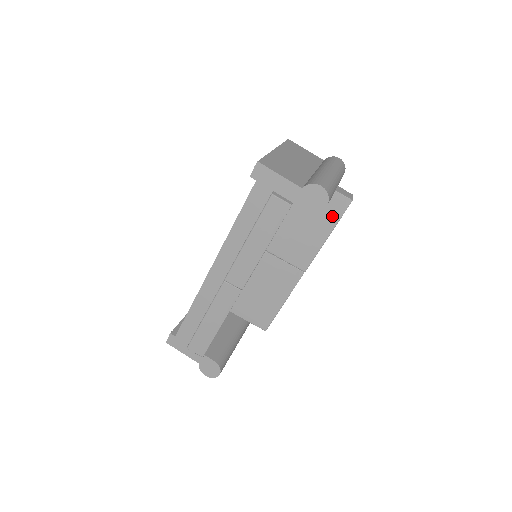
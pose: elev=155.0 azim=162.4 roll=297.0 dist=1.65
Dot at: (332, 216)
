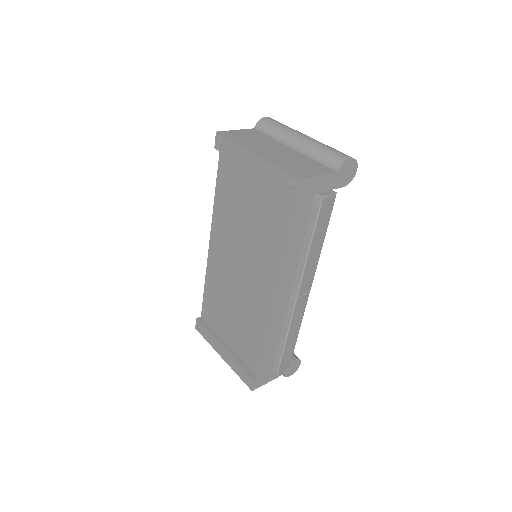
Dot at: occluded
